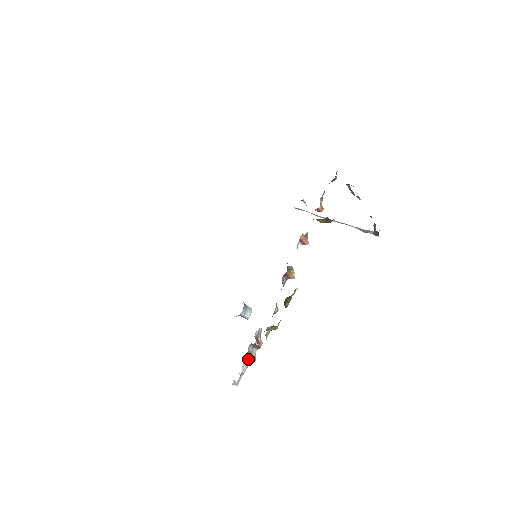
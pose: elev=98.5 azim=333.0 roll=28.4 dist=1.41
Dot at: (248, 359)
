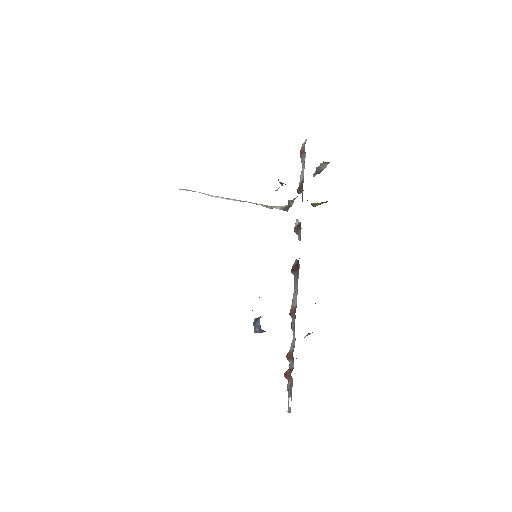
Dot at: (291, 377)
